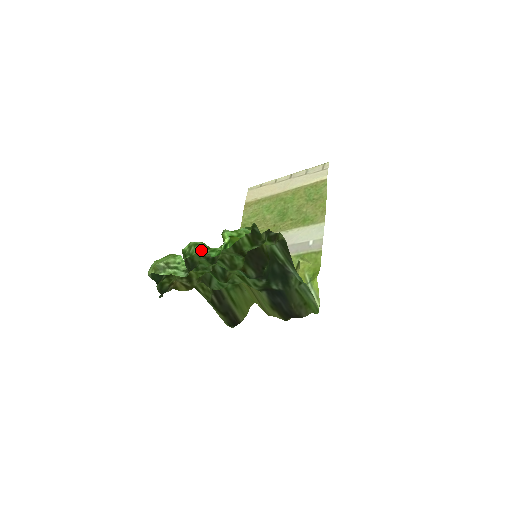
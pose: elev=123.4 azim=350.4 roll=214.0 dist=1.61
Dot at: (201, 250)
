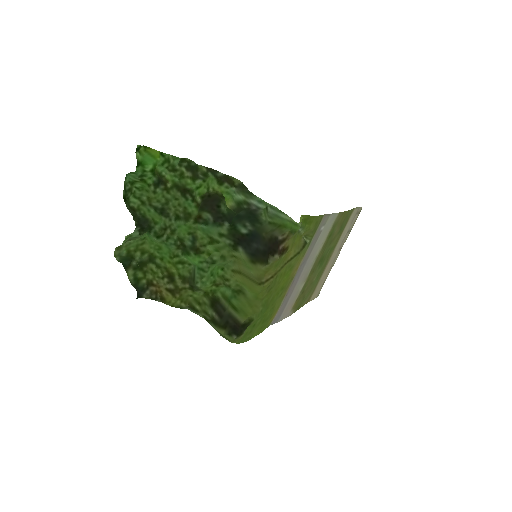
Dot at: (129, 175)
